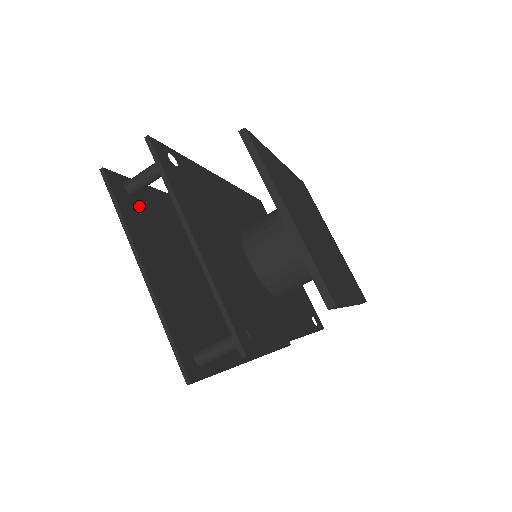
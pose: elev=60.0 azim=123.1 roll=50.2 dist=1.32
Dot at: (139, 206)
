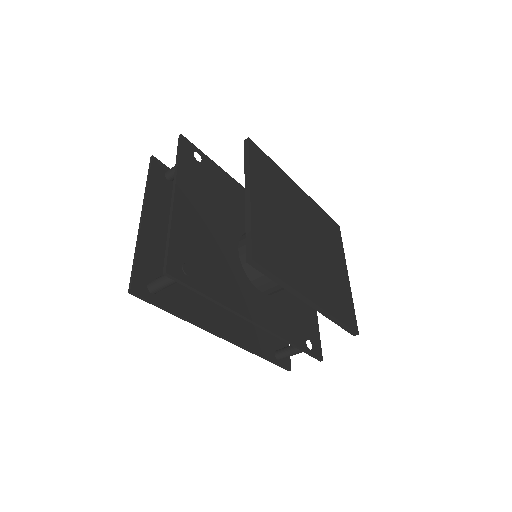
Dot at: (171, 189)
